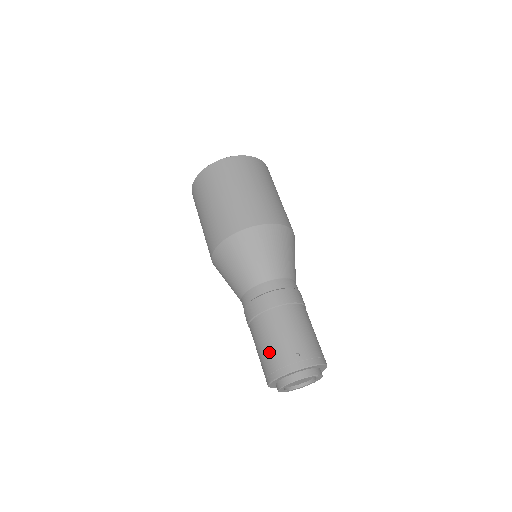
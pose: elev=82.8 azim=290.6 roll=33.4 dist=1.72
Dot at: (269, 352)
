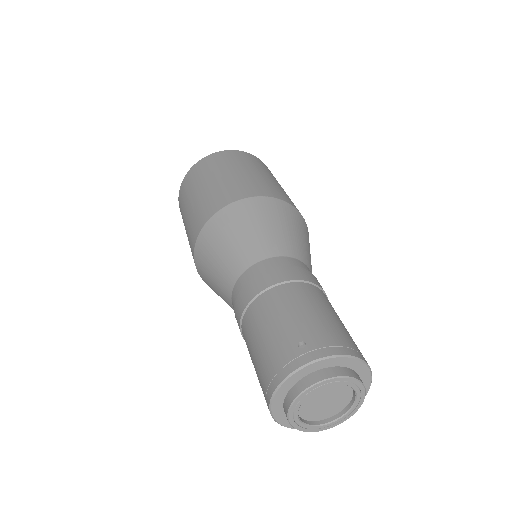
Dot at: (261, 355)
